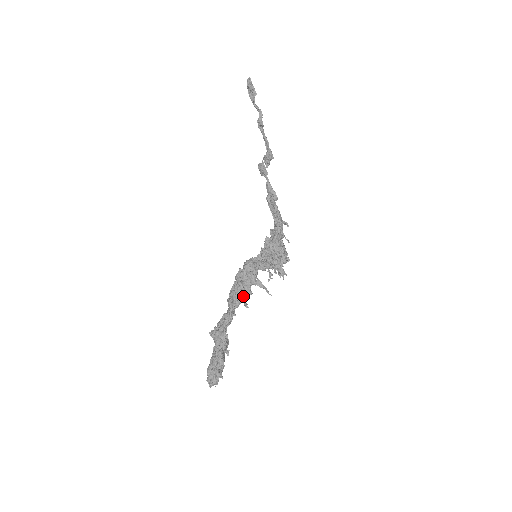
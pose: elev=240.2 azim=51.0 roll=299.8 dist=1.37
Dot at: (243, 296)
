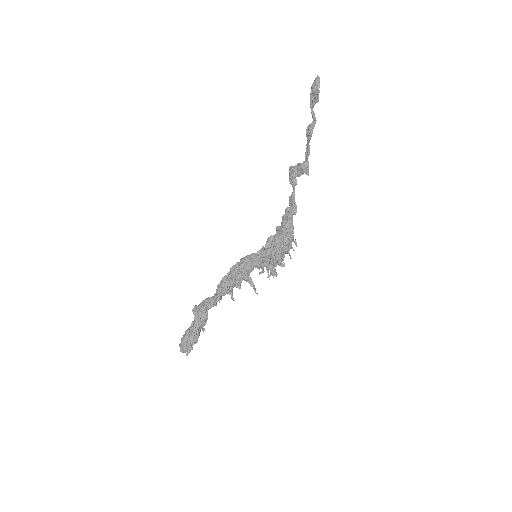
Dot at: (232, 289)
